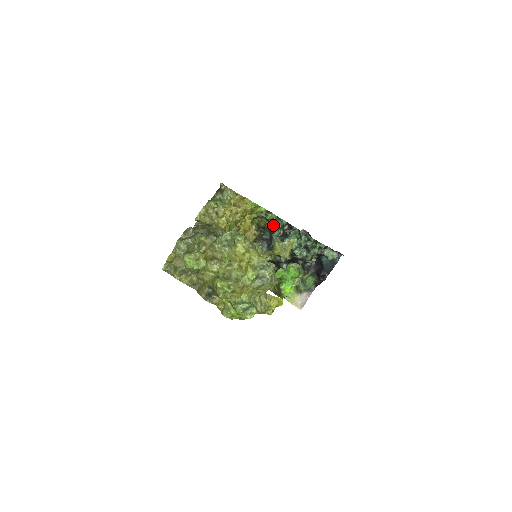
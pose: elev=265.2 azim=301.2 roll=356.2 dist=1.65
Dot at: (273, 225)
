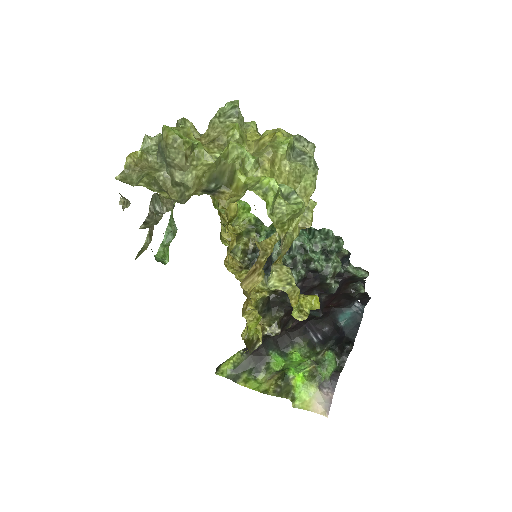
Dot at: occluded
